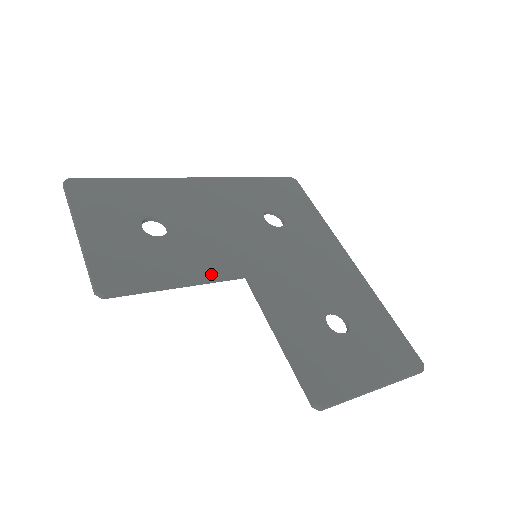
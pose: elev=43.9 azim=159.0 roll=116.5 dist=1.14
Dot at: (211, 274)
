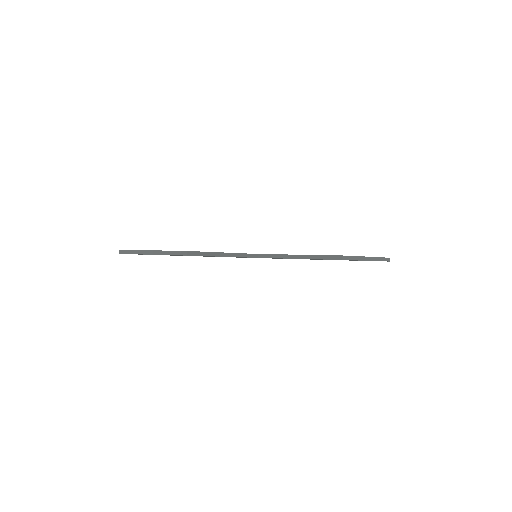
Dot at: occluded
